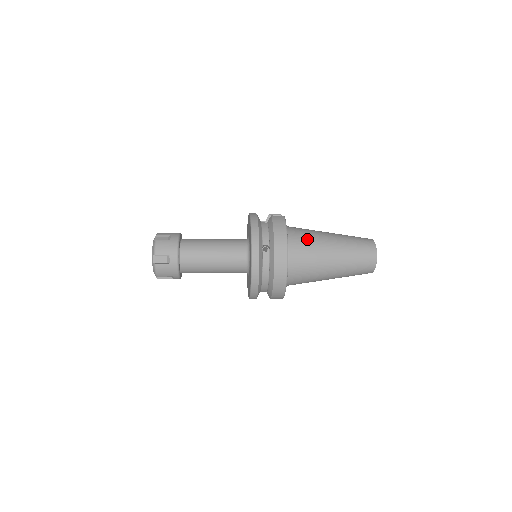
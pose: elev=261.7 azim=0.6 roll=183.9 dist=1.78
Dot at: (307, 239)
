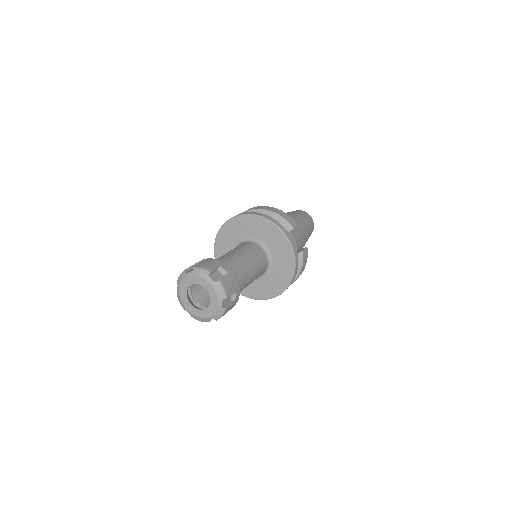
Dot at: occluded
